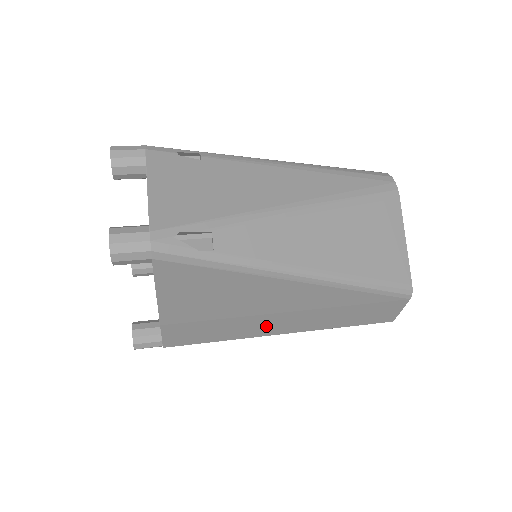
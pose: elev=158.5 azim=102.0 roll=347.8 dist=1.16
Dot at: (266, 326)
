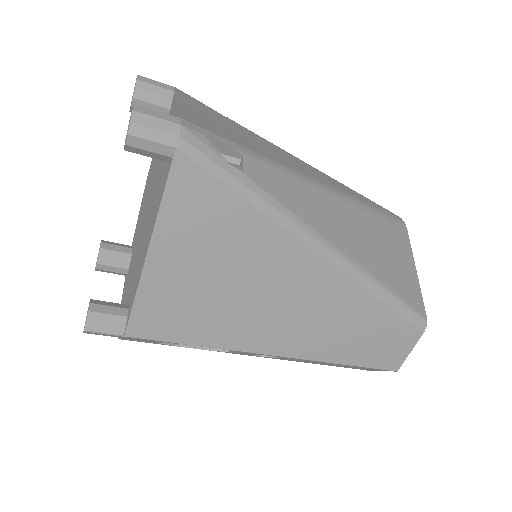
Dot at: (261, 332)
